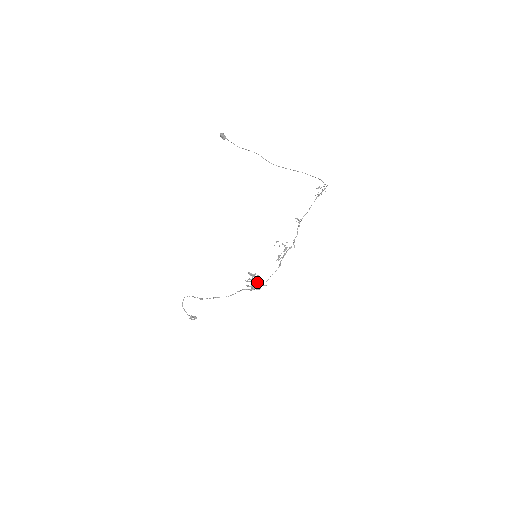
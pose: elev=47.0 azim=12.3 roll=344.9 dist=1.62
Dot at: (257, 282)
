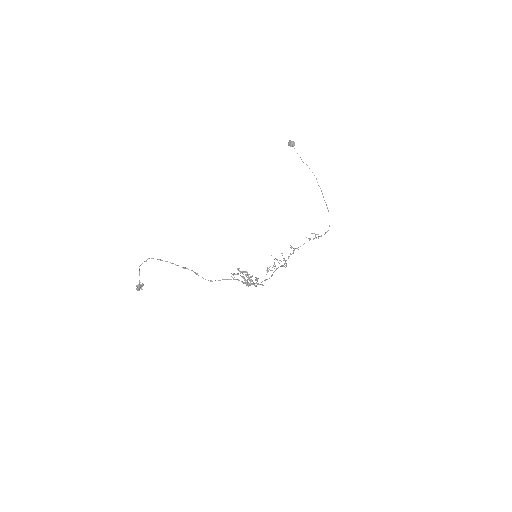
Dot at: (256, 278)
